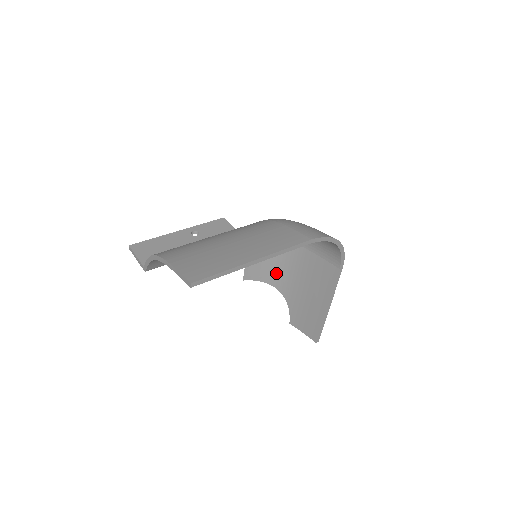
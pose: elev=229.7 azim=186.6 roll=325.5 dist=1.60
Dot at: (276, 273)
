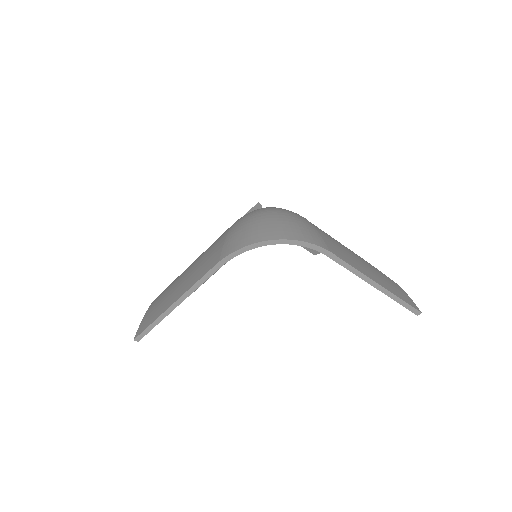
Dot at: occluded
